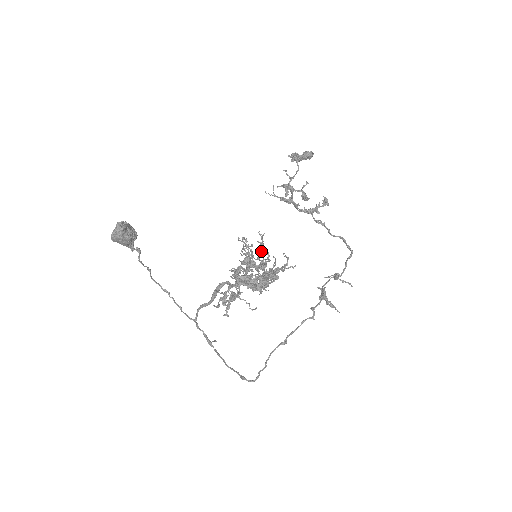
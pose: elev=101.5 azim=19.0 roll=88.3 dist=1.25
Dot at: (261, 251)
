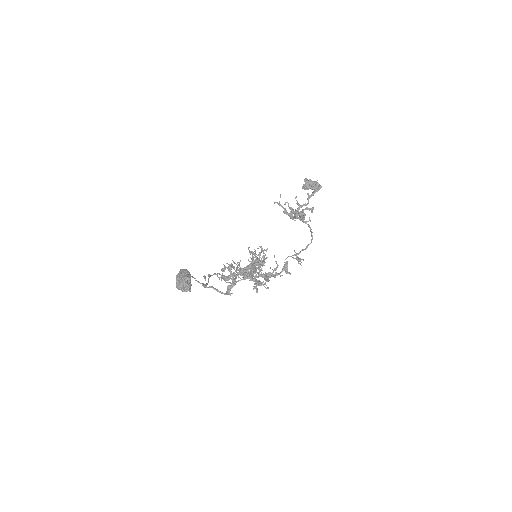
Dot at: (260, 253)
